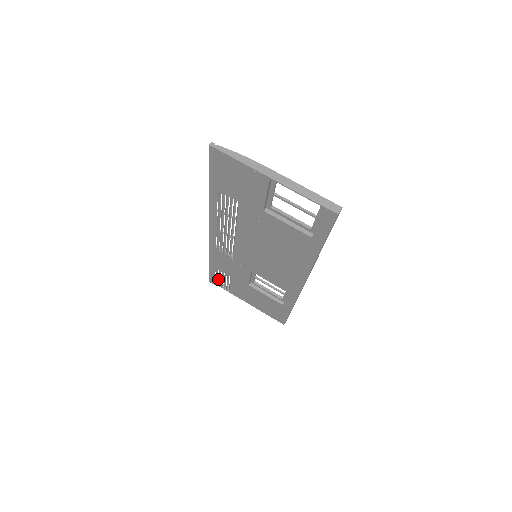
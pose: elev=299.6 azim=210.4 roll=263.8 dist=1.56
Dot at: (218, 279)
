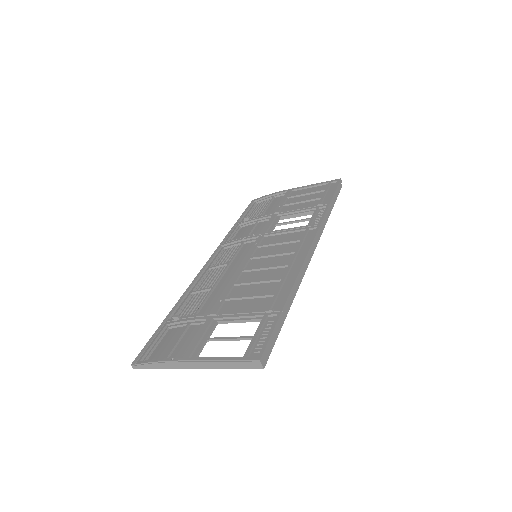
Dot at: (256, 209)
